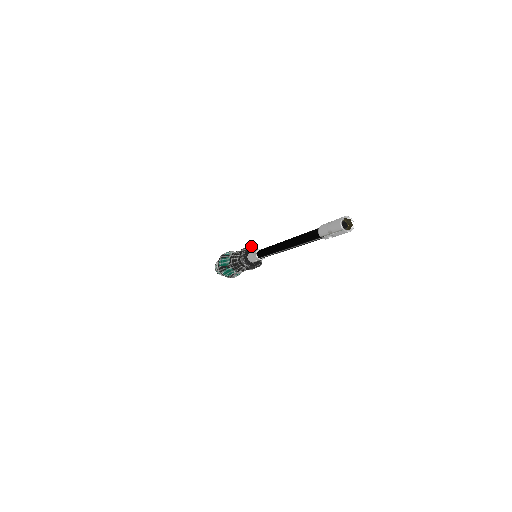
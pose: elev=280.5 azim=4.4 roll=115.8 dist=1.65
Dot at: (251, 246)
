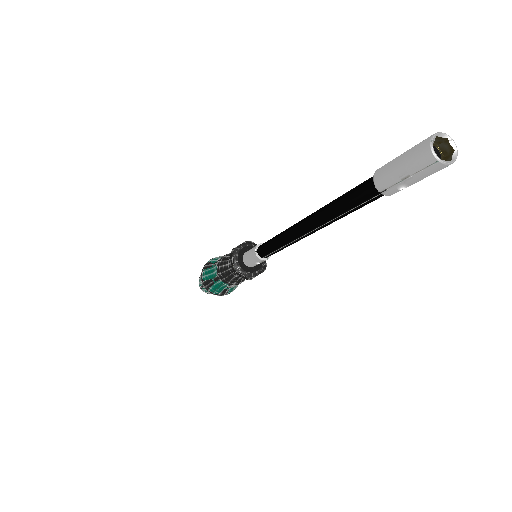
Dot at: (246, 242)
